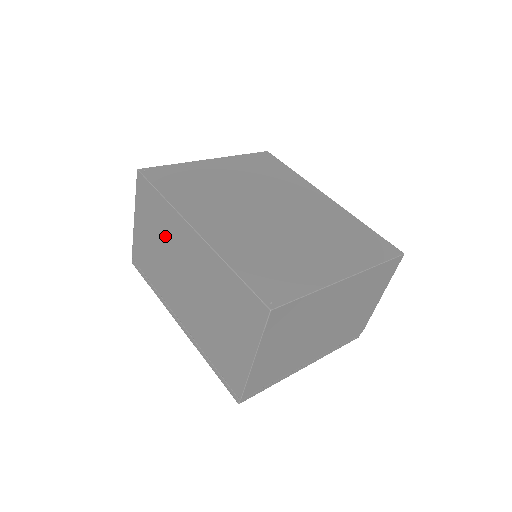
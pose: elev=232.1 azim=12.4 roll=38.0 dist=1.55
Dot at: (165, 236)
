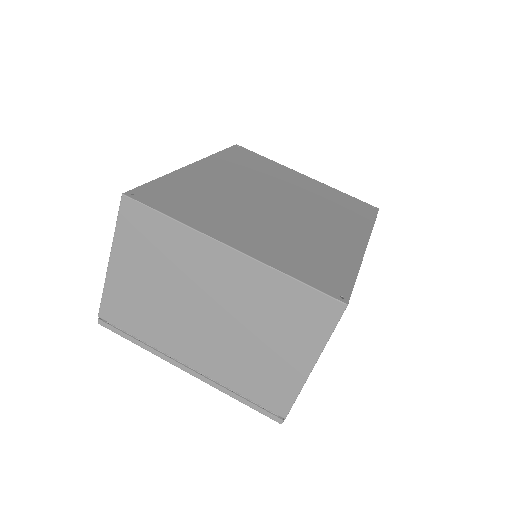
Dot at: occluded
